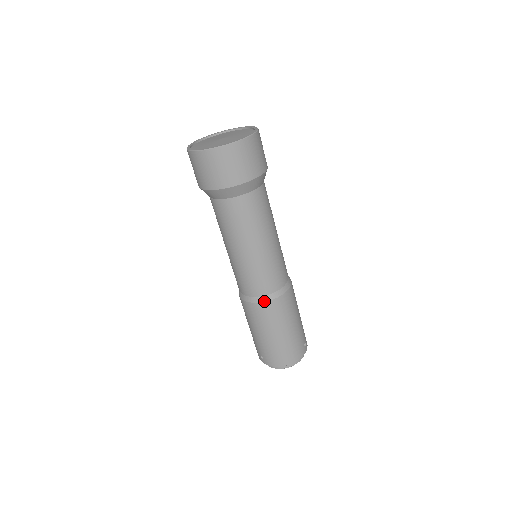
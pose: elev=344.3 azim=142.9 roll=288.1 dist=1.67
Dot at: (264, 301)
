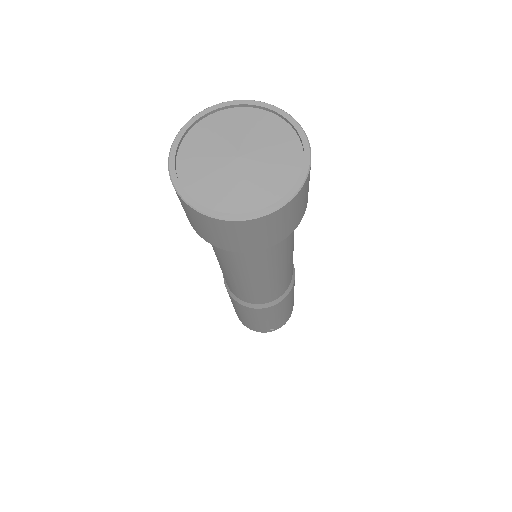
Dot at: (229, 293)
